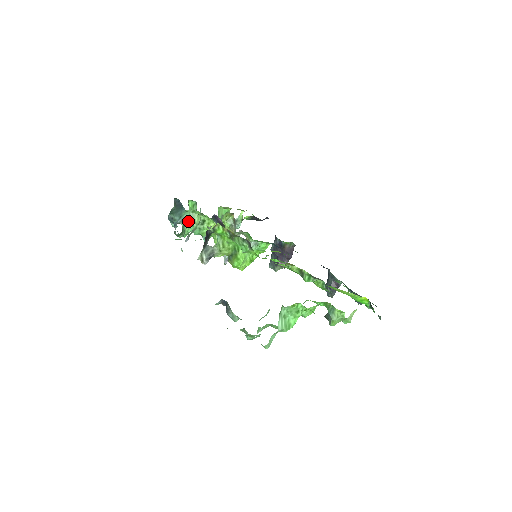
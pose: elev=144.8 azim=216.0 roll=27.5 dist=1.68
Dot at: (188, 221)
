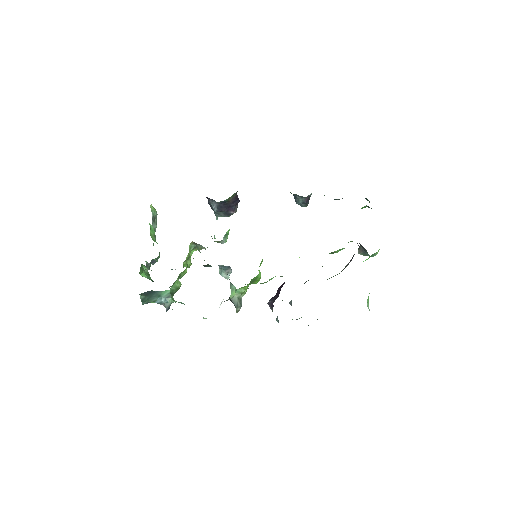
Dot at: (173, 293)
